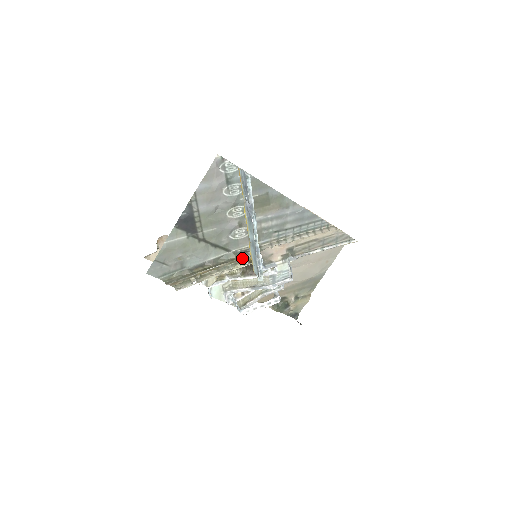
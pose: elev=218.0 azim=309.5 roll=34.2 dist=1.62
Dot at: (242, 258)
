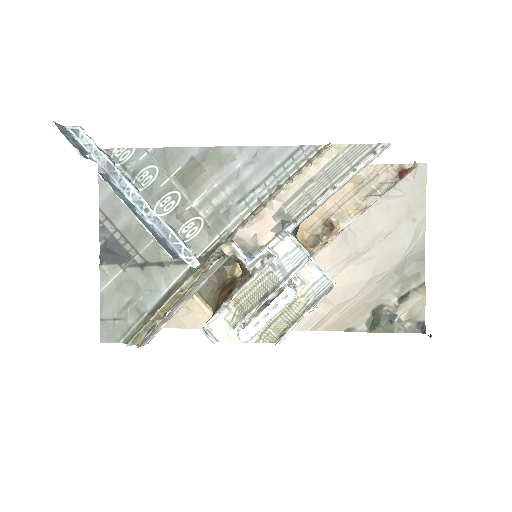
Dot at: (208, 261)
